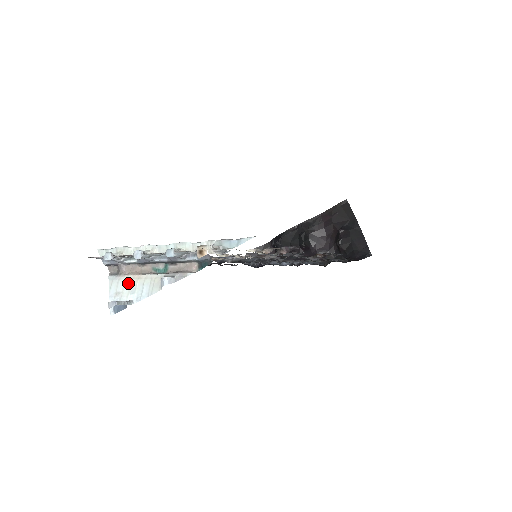
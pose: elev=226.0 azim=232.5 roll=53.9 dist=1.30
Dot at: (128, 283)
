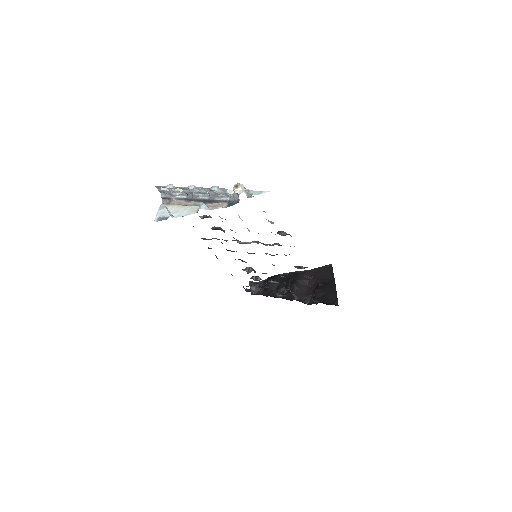
Dot at: (174, 208)
